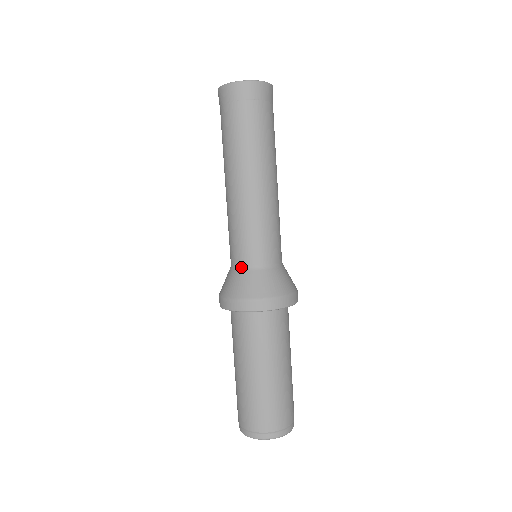
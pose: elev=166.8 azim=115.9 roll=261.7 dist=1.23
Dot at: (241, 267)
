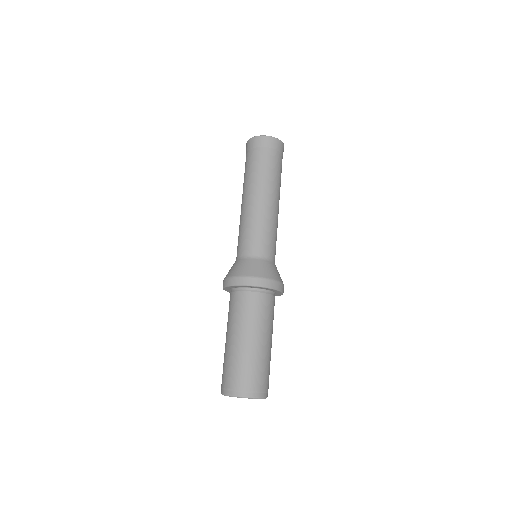
Dot at: (244, 257)
